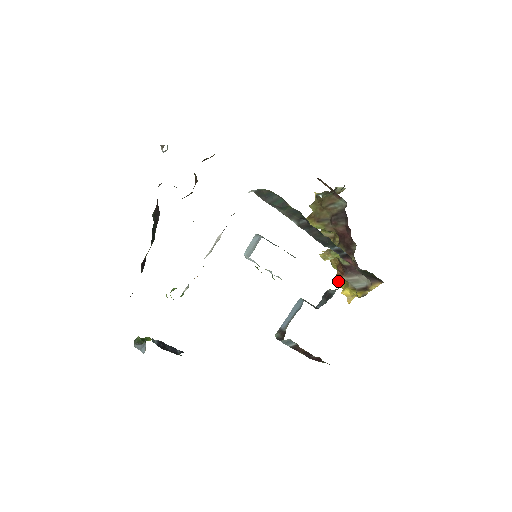
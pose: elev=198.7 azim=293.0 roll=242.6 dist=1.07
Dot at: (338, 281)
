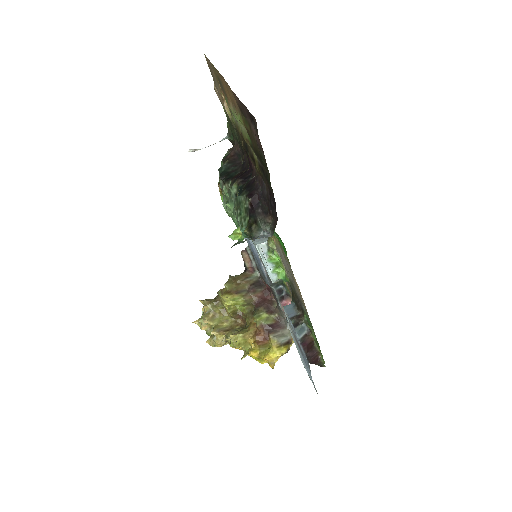
Dot at: (255, 354)
